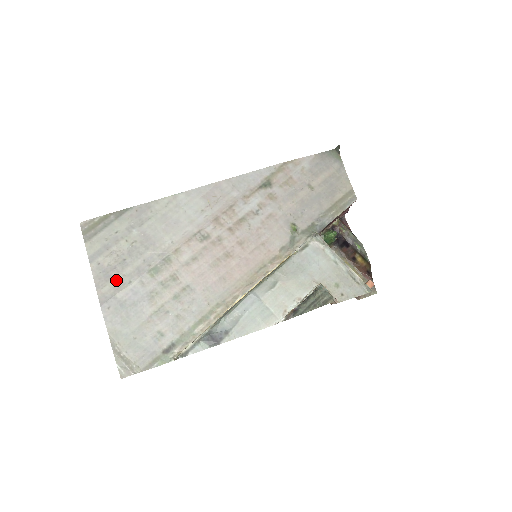
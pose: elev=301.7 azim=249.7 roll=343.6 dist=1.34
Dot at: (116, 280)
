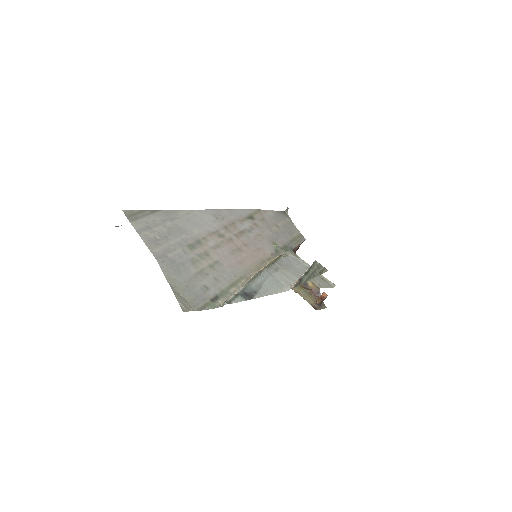
Dot at: (164, 246)
